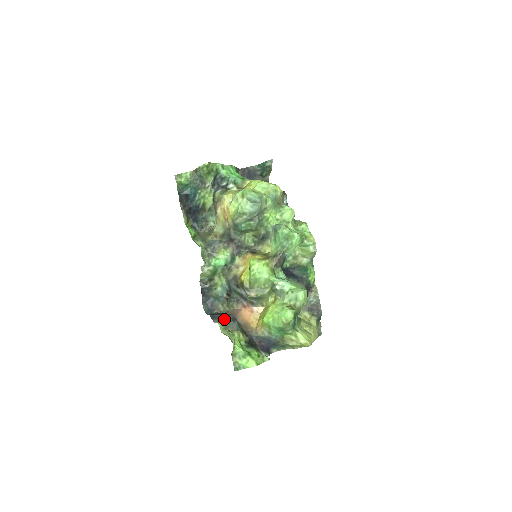
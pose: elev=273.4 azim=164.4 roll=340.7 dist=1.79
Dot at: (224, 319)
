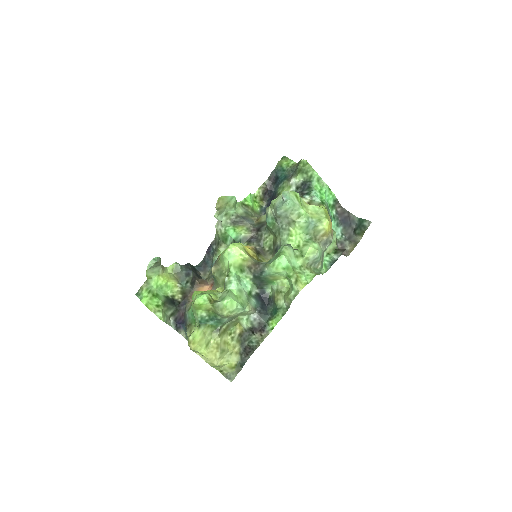
Dot at: occluded
